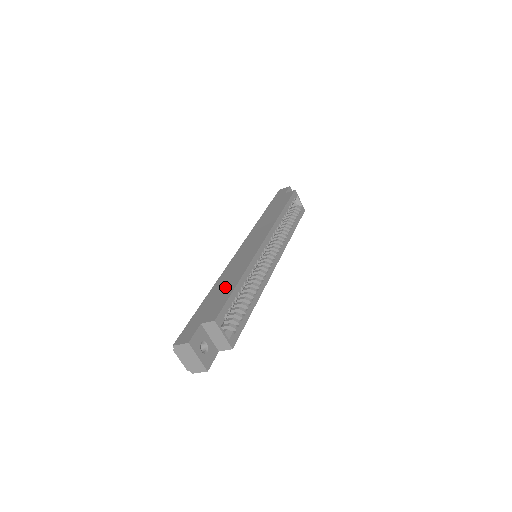
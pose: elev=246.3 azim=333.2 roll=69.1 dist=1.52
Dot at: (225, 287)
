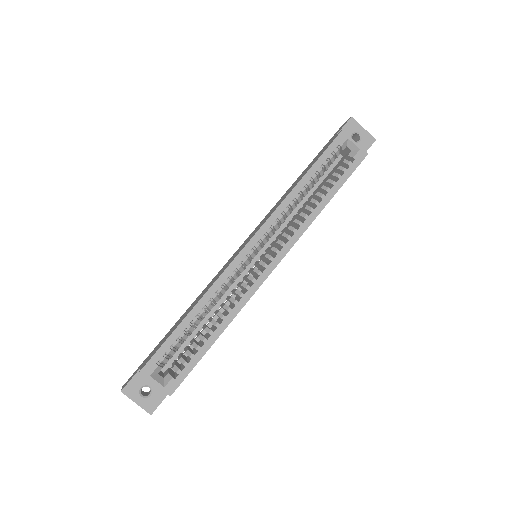
Dot at: (182, 318)
